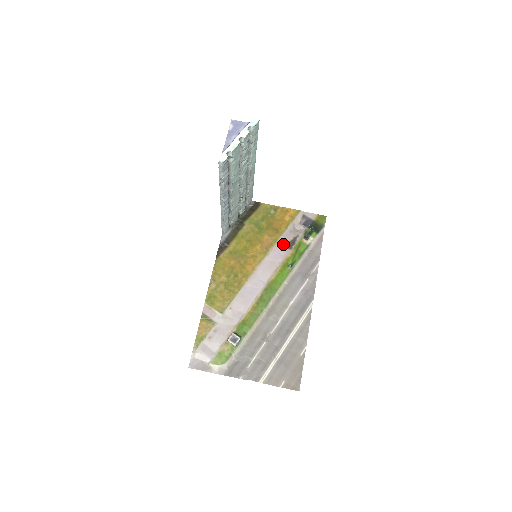
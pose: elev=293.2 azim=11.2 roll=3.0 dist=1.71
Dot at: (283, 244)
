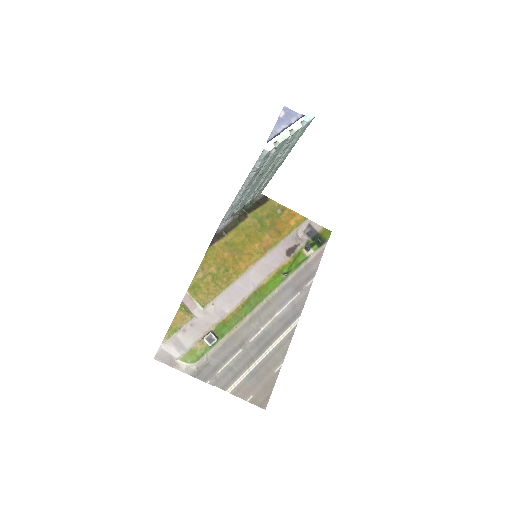
Dot at: (282, 249)
